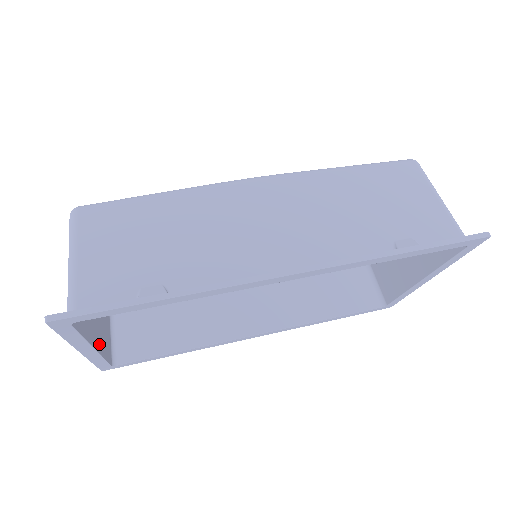
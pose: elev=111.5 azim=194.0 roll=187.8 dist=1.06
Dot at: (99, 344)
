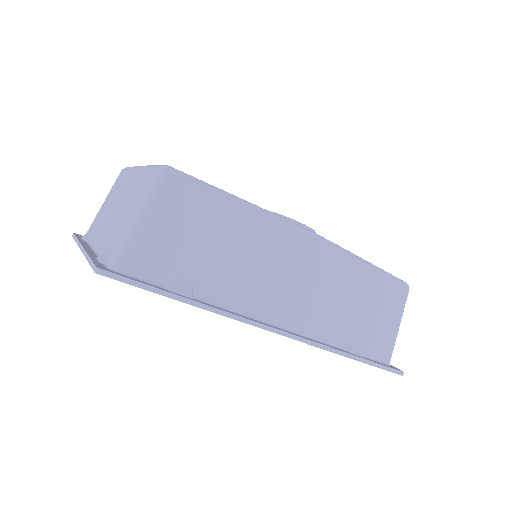
Dot at: occluded
